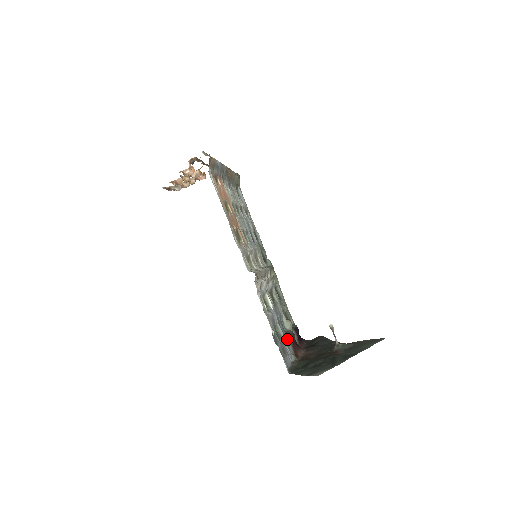
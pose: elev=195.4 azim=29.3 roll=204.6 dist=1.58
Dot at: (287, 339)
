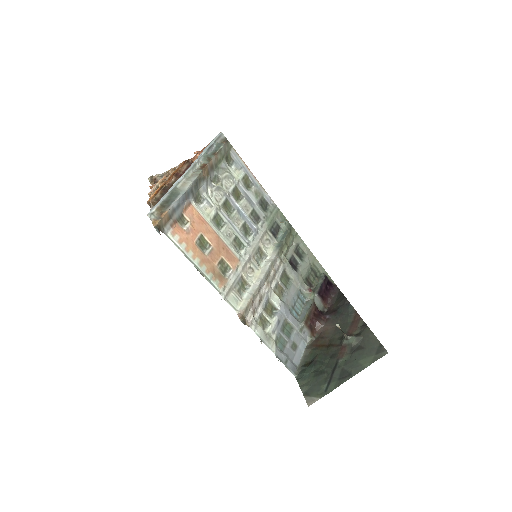
Dot at: (301, 325)
